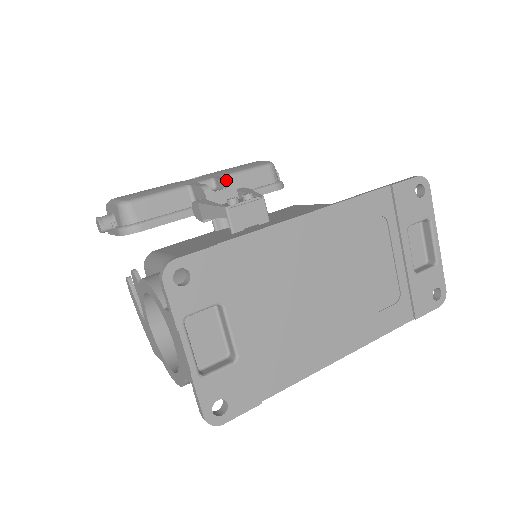
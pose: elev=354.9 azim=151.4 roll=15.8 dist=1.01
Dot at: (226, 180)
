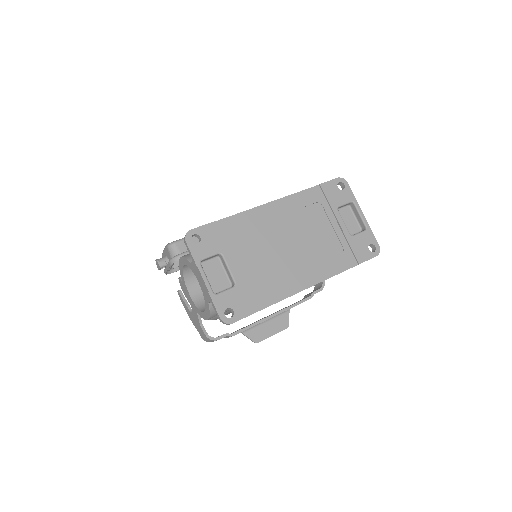
Dot at: occluded
